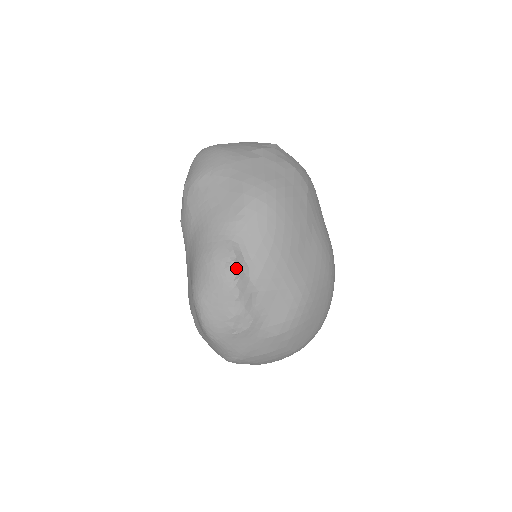
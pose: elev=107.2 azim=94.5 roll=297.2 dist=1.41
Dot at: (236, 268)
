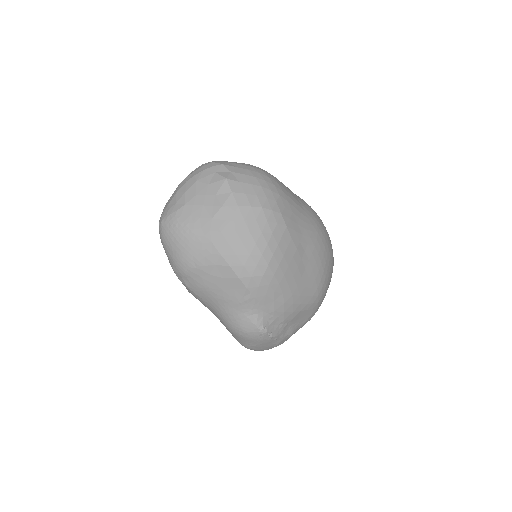
Dot at: (267, 331)
